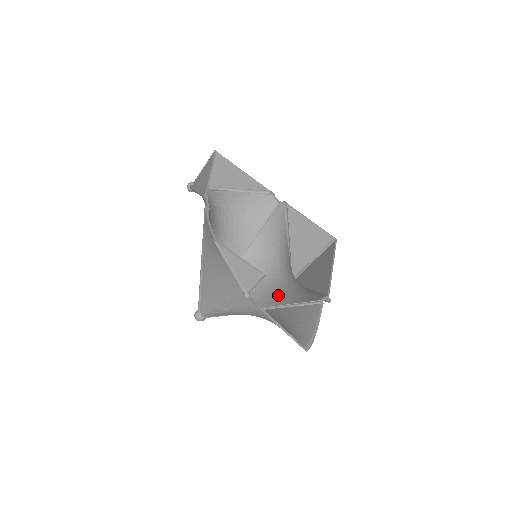
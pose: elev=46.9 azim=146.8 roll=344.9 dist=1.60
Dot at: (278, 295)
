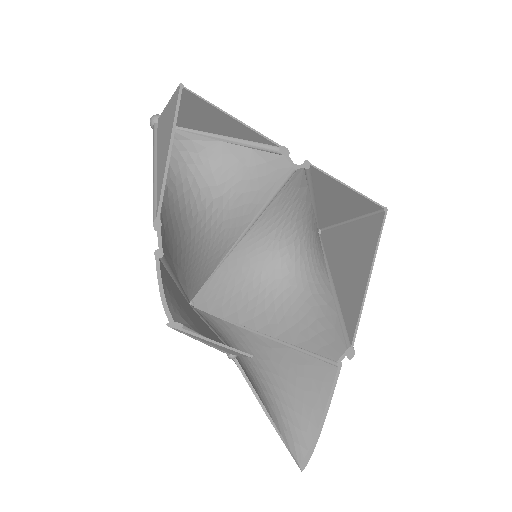
Dot at: (285, 316)
